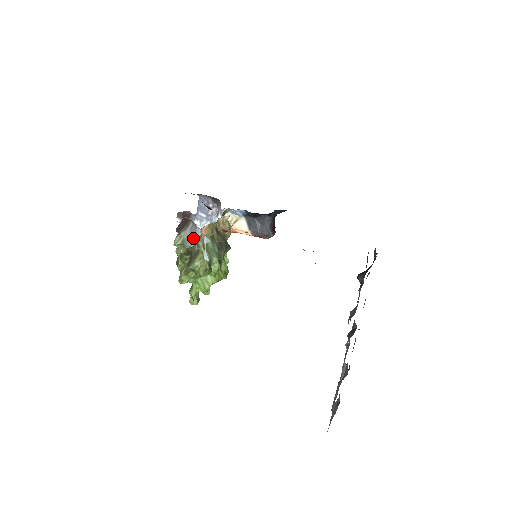
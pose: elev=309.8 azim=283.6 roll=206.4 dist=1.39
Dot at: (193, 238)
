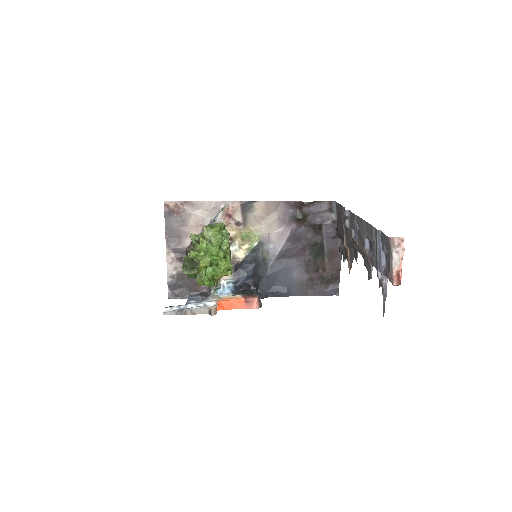
Dot at: occluded
